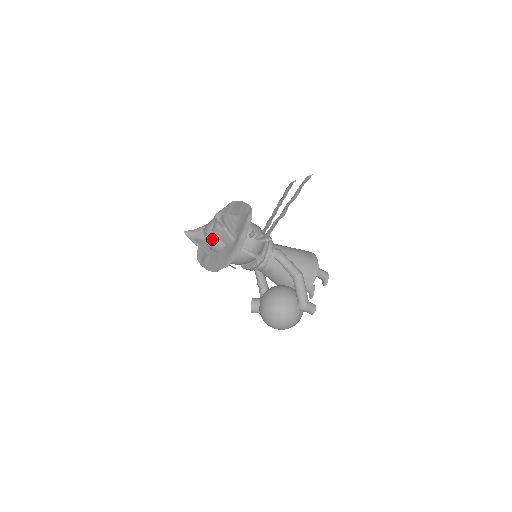
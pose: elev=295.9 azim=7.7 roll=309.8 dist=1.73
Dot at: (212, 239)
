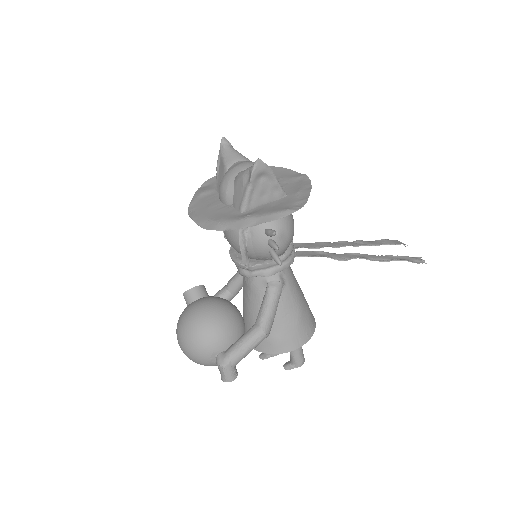
Dot at: (229, 180)
